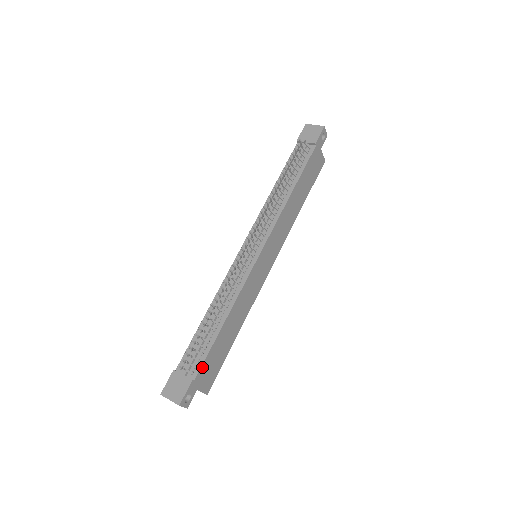
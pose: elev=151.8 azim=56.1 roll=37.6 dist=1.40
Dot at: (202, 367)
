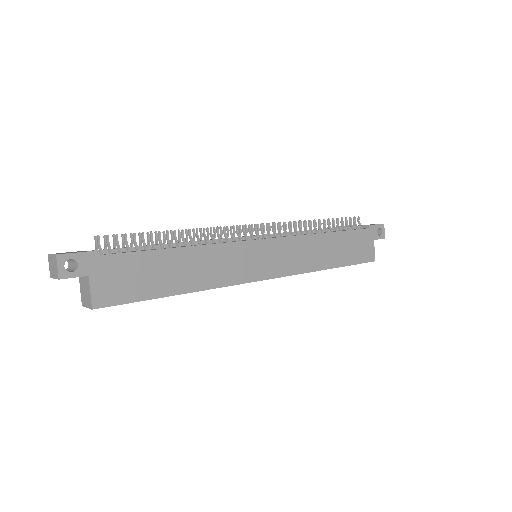
Dot at: (117, 256)
